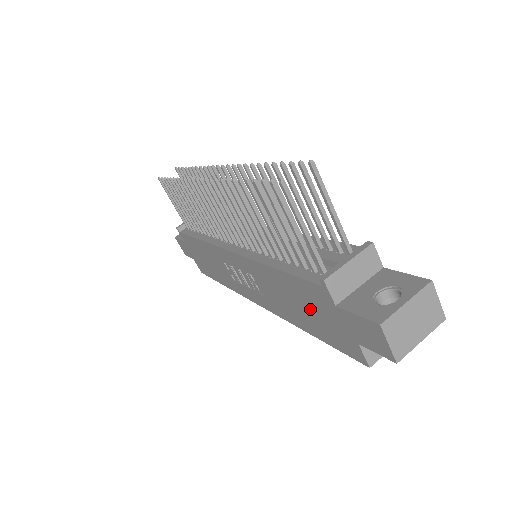
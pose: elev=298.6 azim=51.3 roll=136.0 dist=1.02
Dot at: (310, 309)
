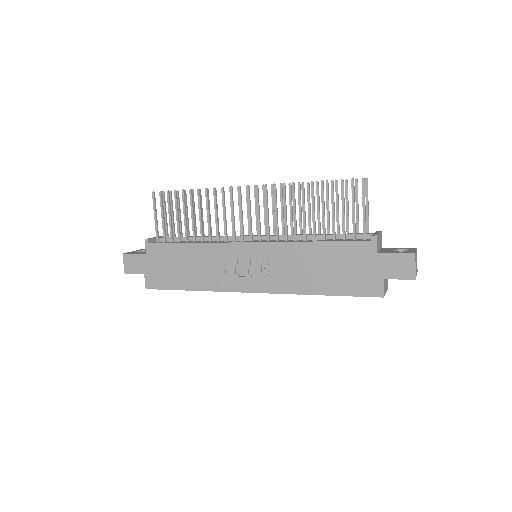
Dot at: (342, 267)
